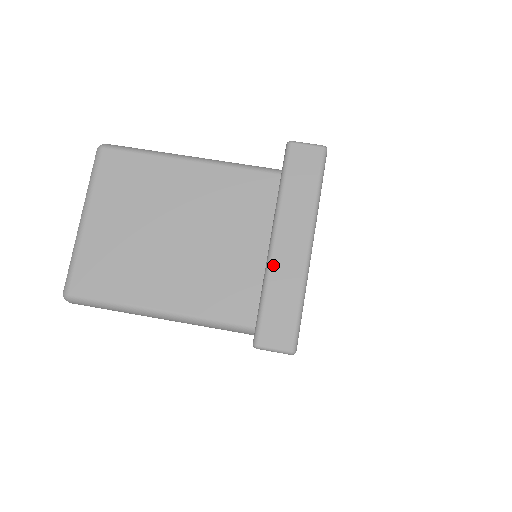
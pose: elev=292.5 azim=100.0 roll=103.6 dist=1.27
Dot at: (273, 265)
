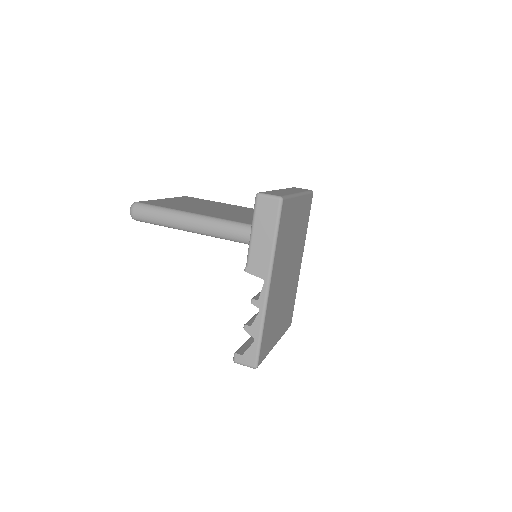
Dot at: (276, 190)
